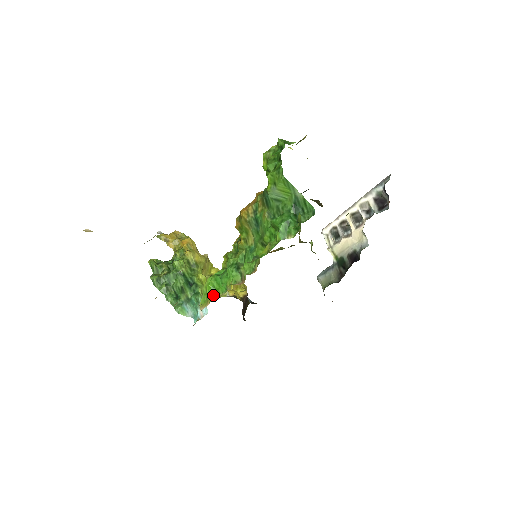
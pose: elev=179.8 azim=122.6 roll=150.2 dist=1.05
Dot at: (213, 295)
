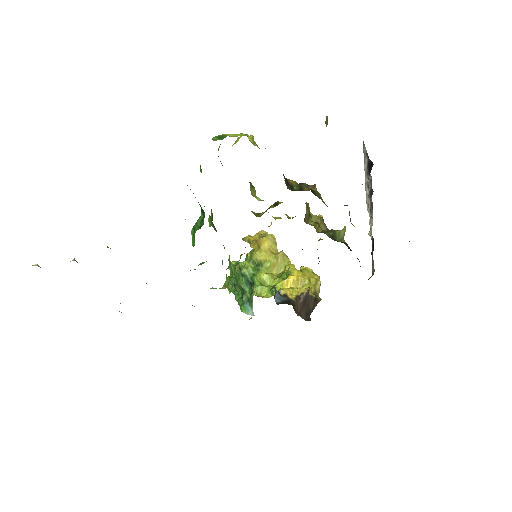
Dot at: occluded
